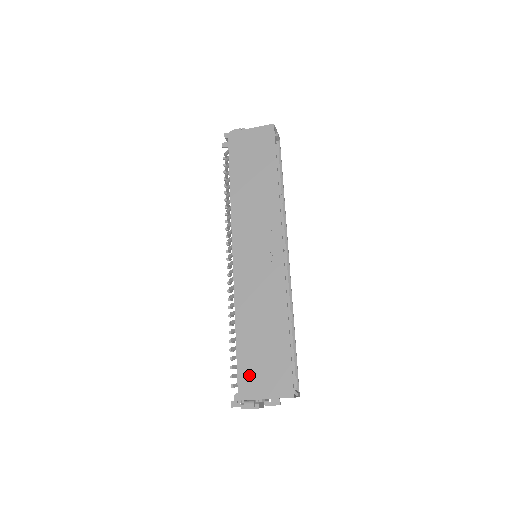
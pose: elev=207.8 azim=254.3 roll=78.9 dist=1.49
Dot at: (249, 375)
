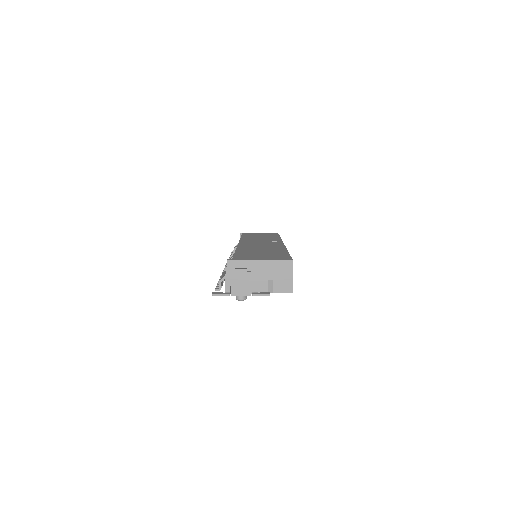
Dot at: (246, 256)
